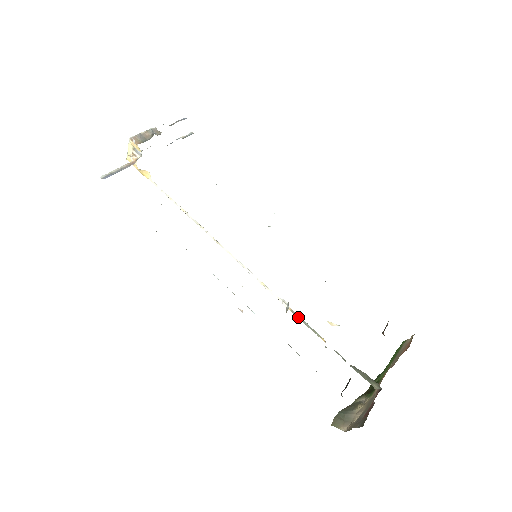
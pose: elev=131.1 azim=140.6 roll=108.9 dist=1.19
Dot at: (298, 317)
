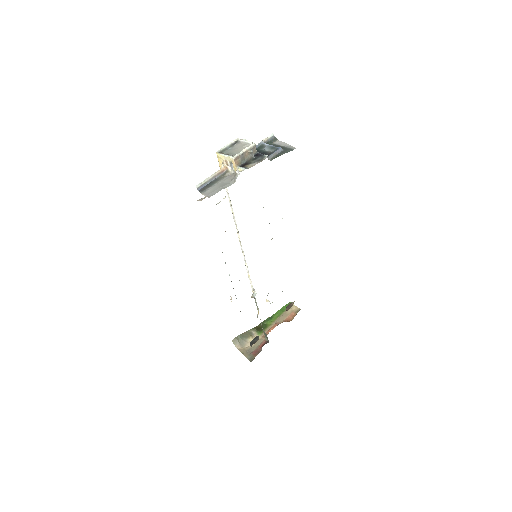
Dot at: (255, 298)
